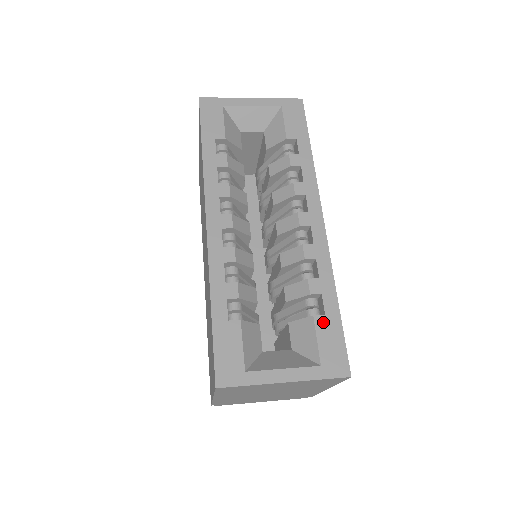
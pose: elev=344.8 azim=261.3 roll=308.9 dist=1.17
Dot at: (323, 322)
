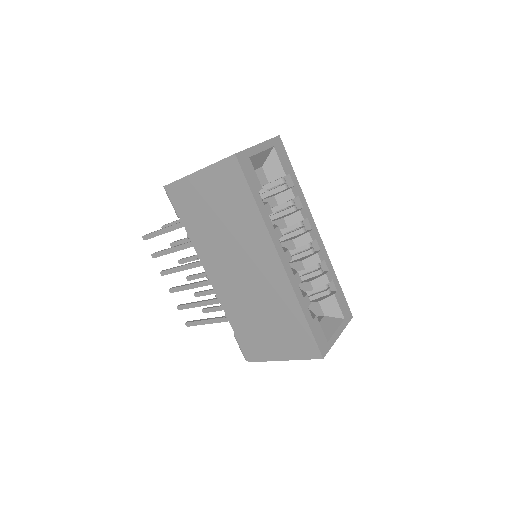
Dot at: (338, 295)
